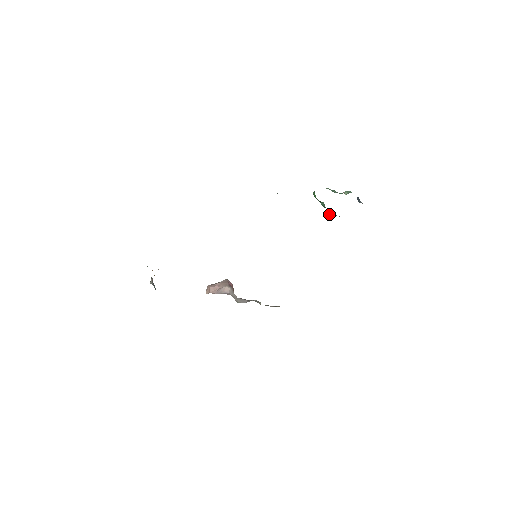
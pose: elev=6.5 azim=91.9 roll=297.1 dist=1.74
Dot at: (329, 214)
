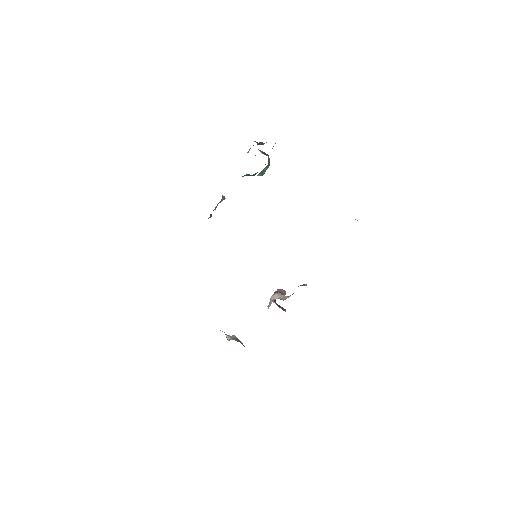
Dot at: occluded
